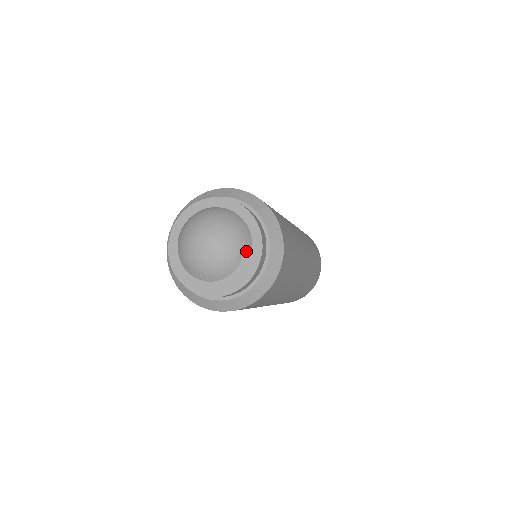
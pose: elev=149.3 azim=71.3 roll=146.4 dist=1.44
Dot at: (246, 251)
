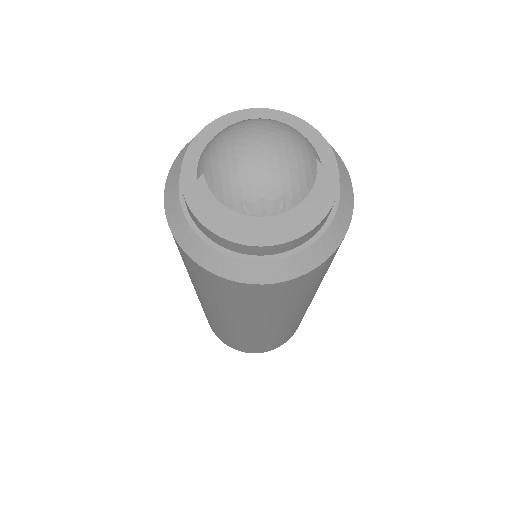
Dot at: (317, 159)
